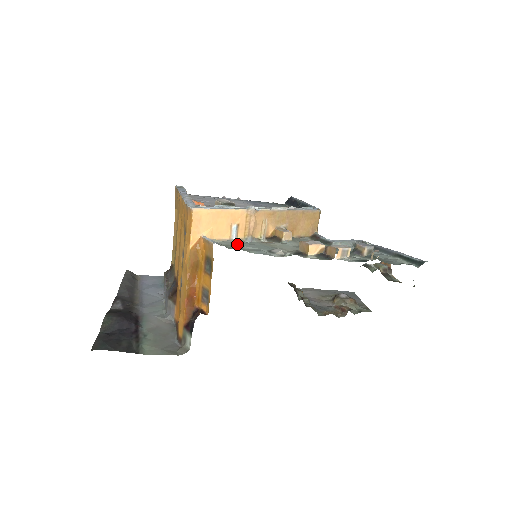
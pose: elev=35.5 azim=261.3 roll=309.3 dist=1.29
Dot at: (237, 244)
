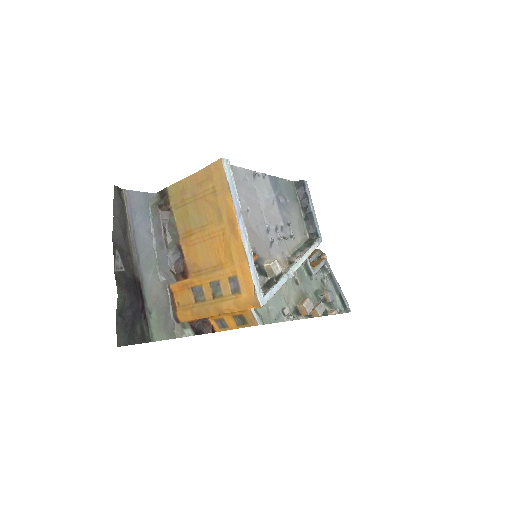
Dot at: occluded
